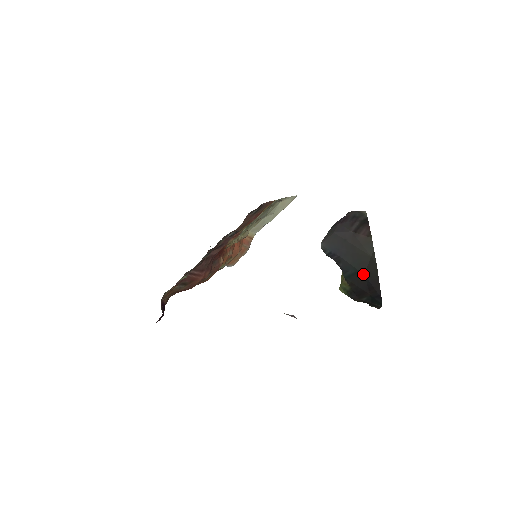
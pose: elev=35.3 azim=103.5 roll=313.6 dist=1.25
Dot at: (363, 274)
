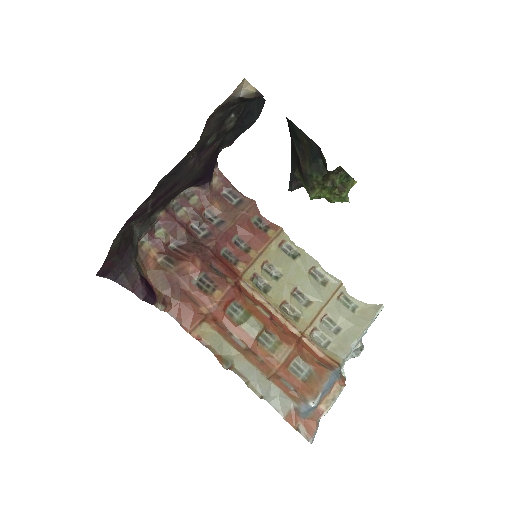
Dot at: (291, 142)
